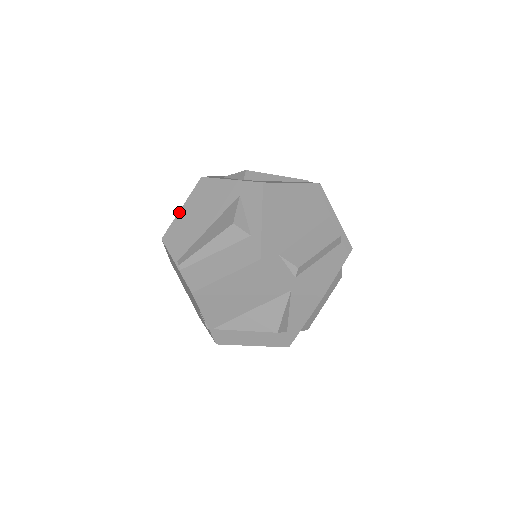
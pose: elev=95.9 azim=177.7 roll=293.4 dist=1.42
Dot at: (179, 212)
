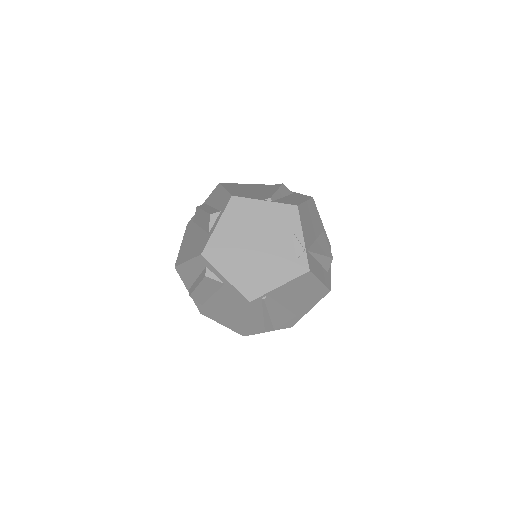
Dot at: (227, 189)
